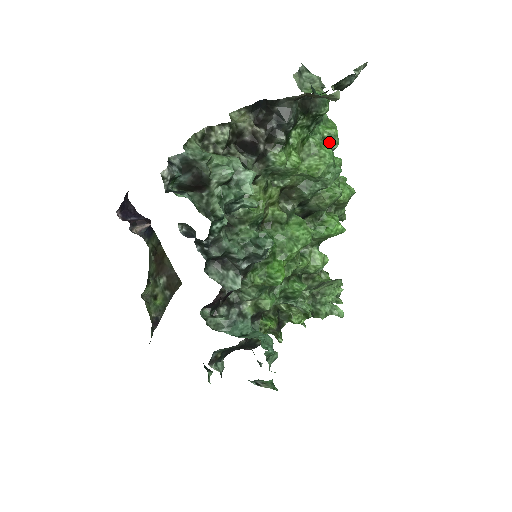
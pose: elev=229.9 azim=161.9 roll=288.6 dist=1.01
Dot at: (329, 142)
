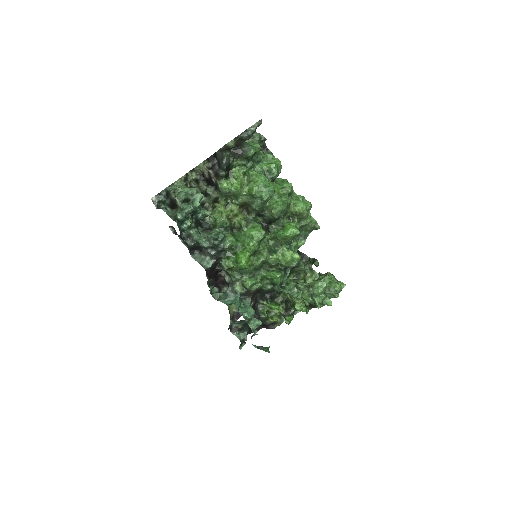
Dot at: (270, 173)
